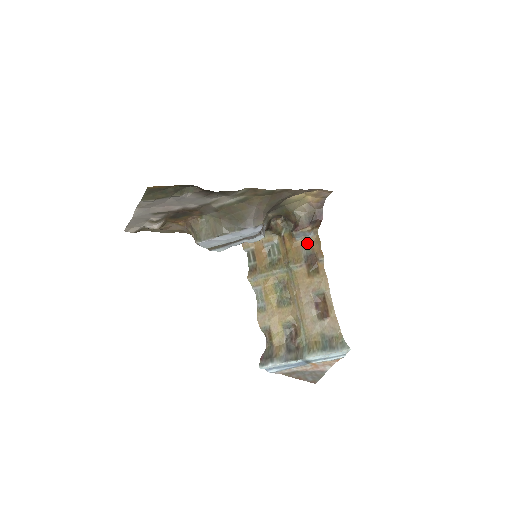
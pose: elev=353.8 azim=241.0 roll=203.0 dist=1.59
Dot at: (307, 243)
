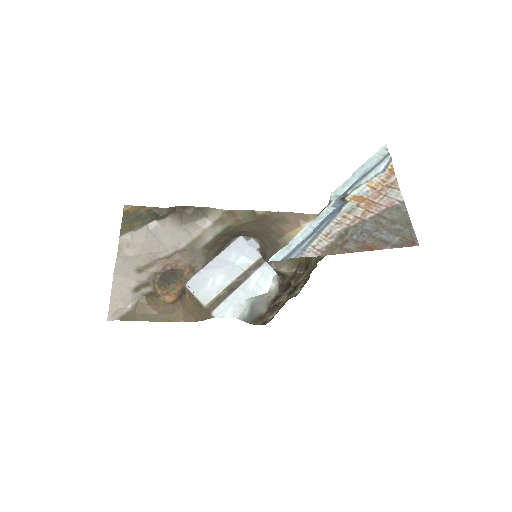
Dot at: occluded
